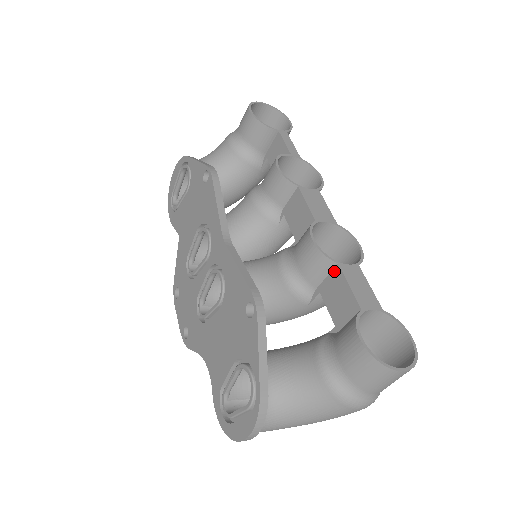
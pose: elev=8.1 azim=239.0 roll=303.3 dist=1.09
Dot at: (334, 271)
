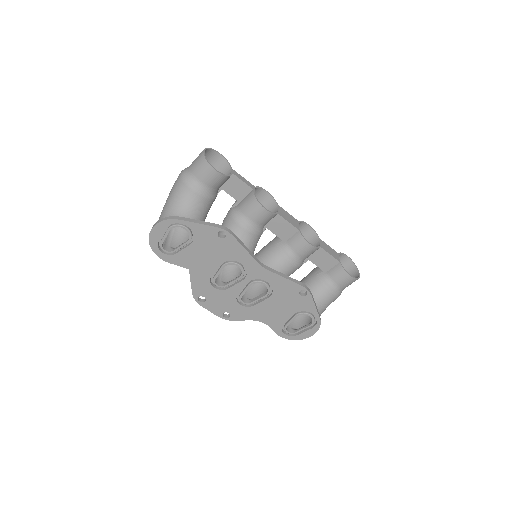
Dot at: (318, 250)
